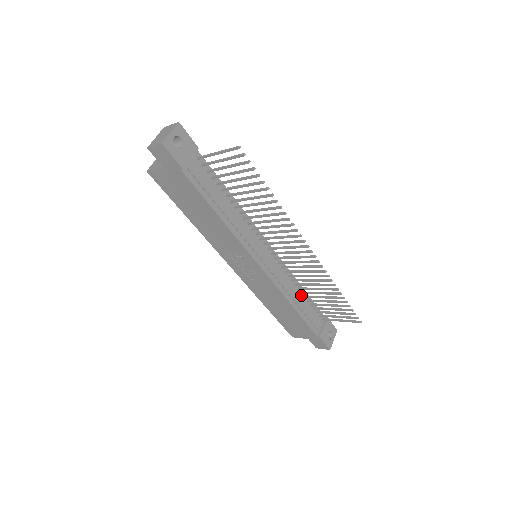
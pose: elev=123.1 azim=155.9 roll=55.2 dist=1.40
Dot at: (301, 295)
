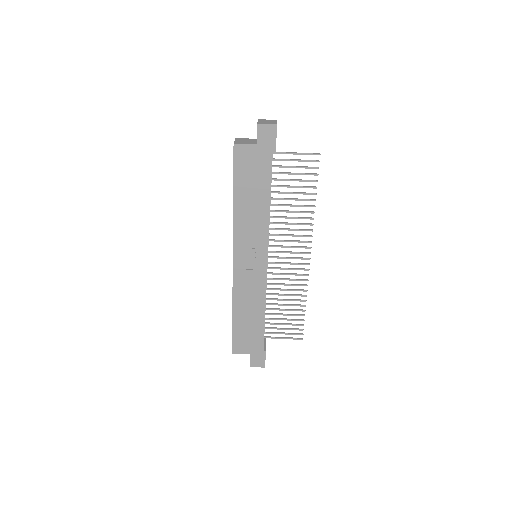
Dot at: occluded
